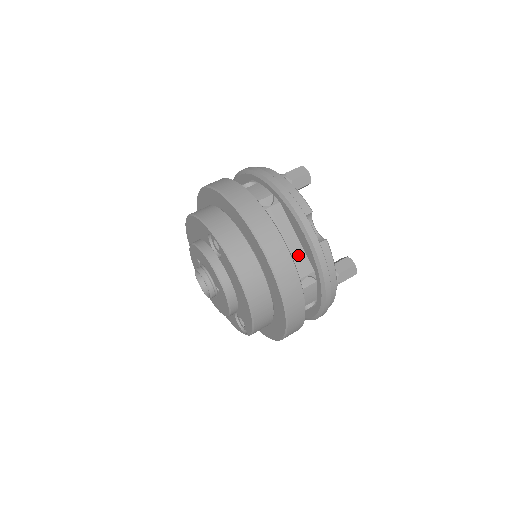
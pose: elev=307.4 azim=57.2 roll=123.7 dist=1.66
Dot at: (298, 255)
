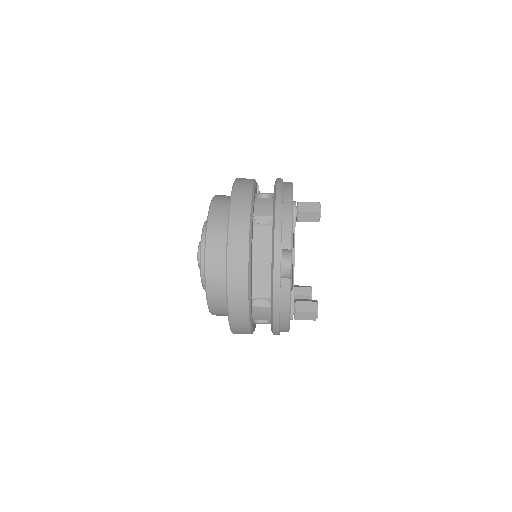
Dot at: (264, 277)
